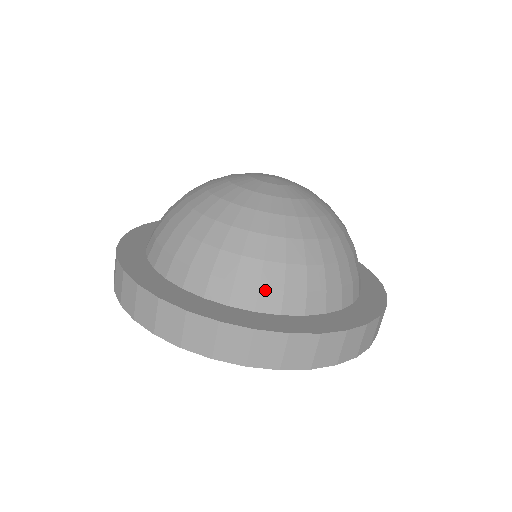
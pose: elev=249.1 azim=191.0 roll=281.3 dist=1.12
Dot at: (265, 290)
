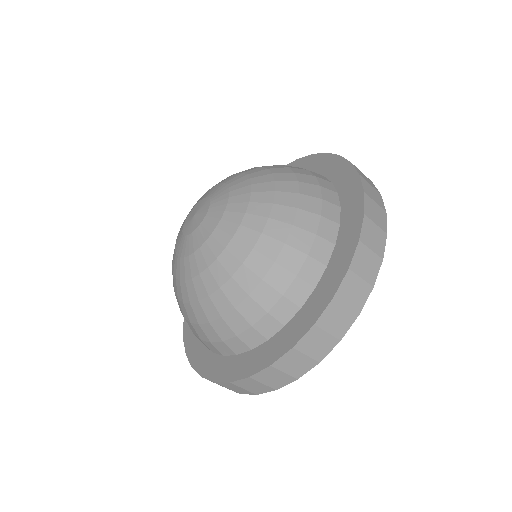
Dot at: (204, 341)
